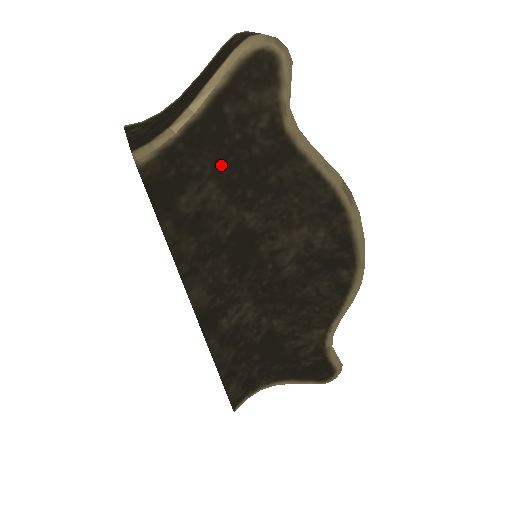
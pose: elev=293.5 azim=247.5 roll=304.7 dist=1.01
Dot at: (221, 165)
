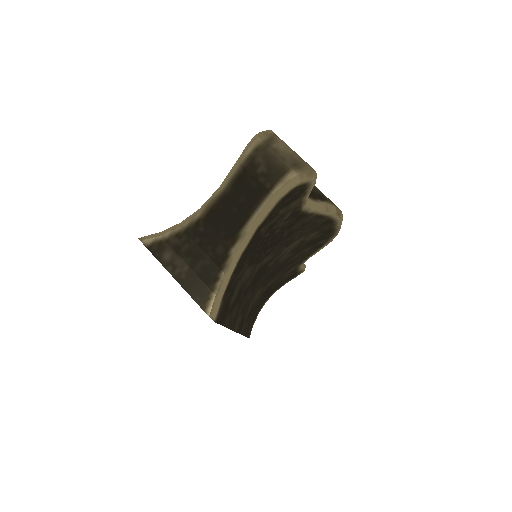
Dot at: (254, 256)
